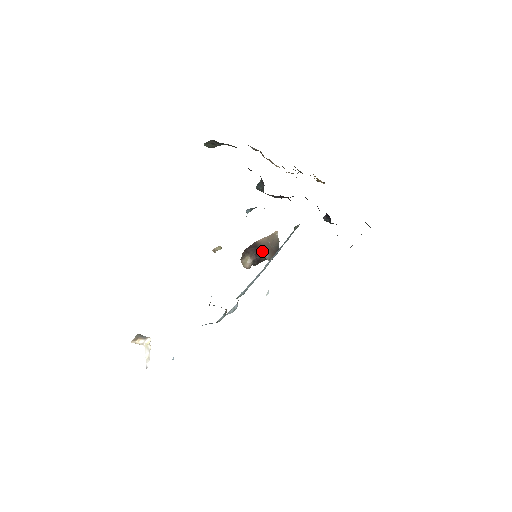
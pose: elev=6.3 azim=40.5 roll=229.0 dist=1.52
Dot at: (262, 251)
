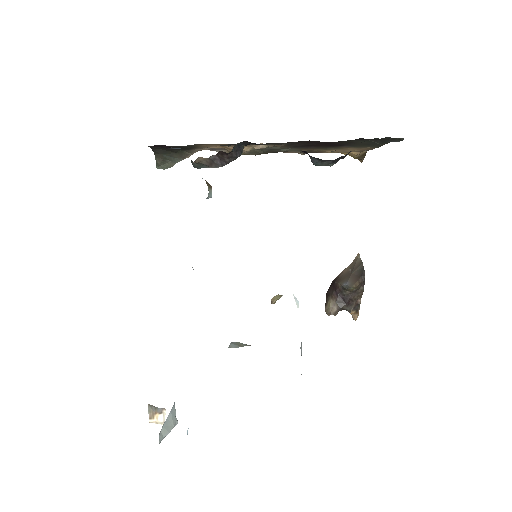
Dot at: (339, 282)
